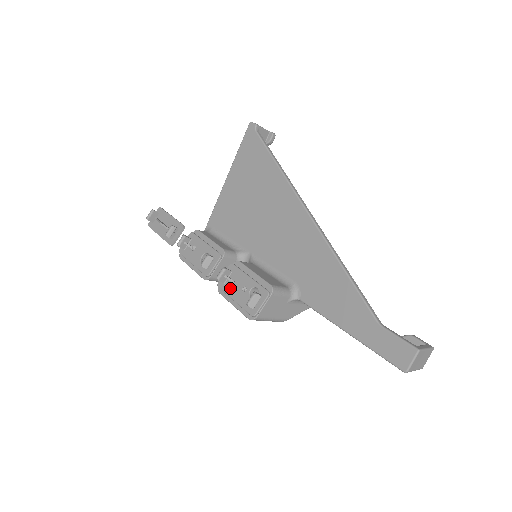
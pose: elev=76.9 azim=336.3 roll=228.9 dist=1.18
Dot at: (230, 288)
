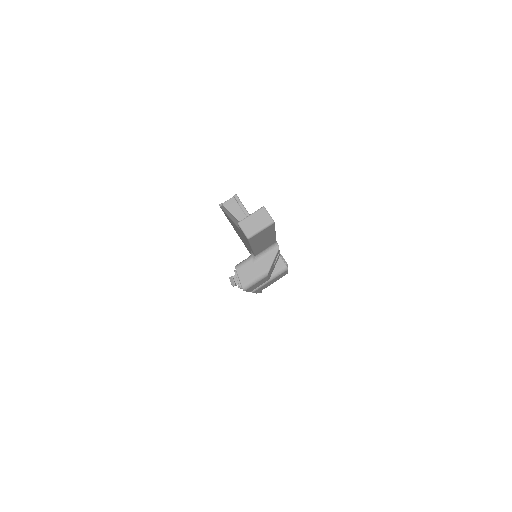
Dot at: occluded
